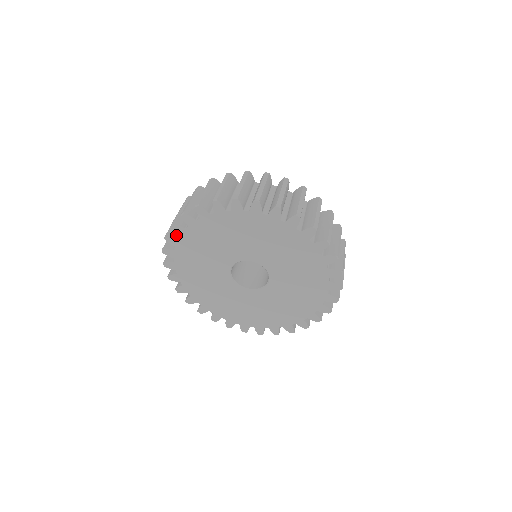
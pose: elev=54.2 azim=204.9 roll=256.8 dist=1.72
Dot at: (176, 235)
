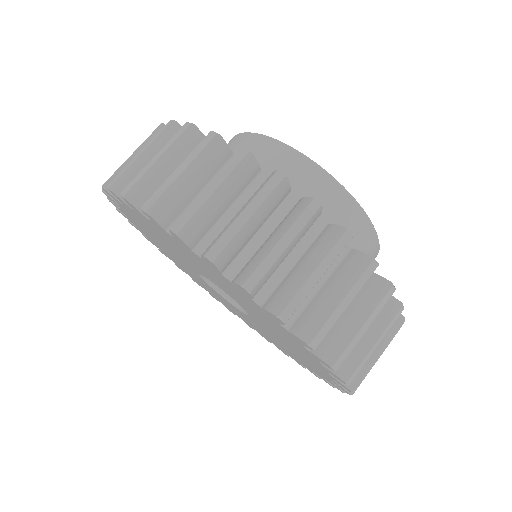
Dot at: occluded
